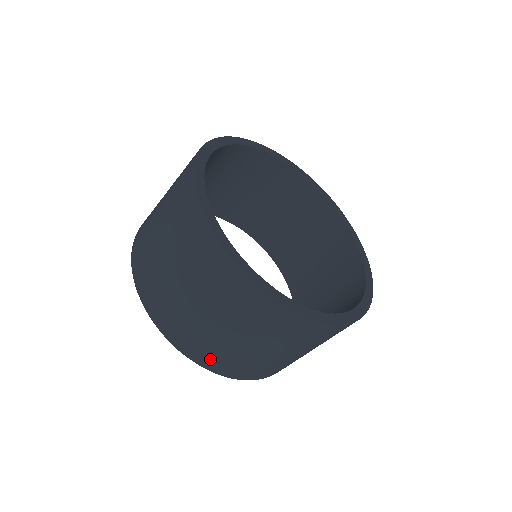
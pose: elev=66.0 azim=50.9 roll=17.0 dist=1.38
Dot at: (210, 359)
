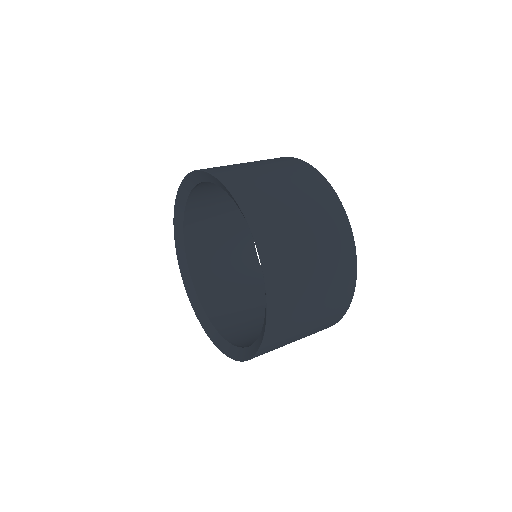
Dot at: (277, 332)
